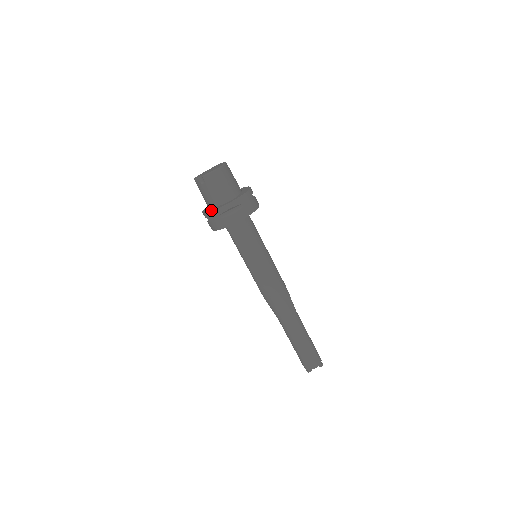
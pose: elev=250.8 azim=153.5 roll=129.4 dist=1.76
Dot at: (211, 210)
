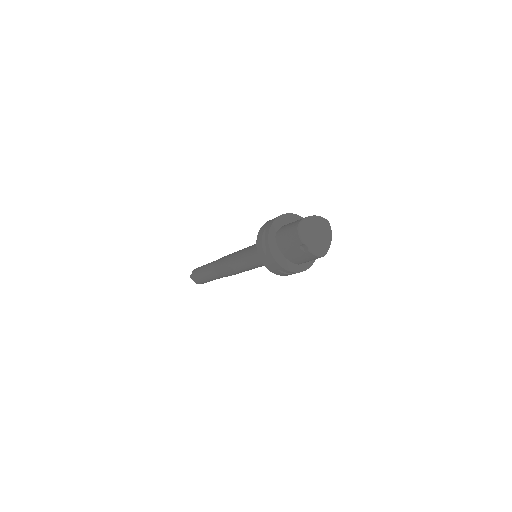
Dot at: (280, 262)
